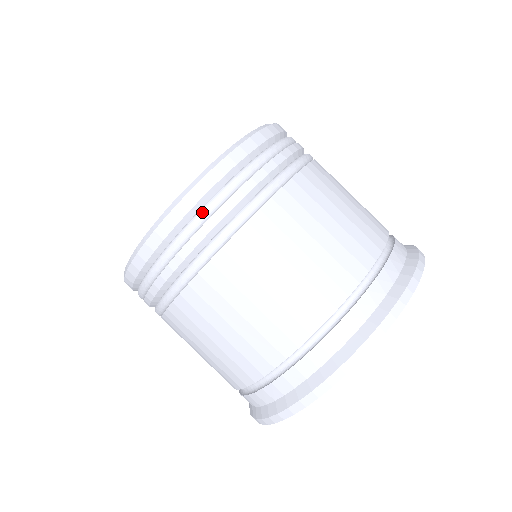
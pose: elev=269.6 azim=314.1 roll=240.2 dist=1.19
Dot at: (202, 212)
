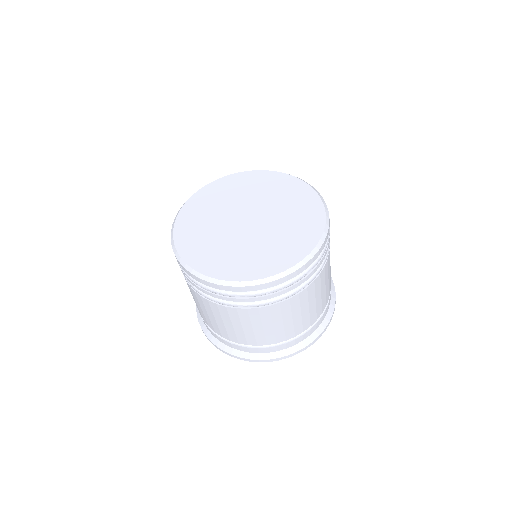
Dot at: (263, 293)
